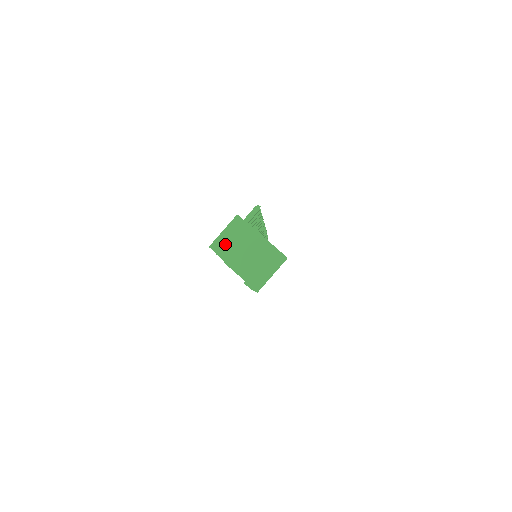
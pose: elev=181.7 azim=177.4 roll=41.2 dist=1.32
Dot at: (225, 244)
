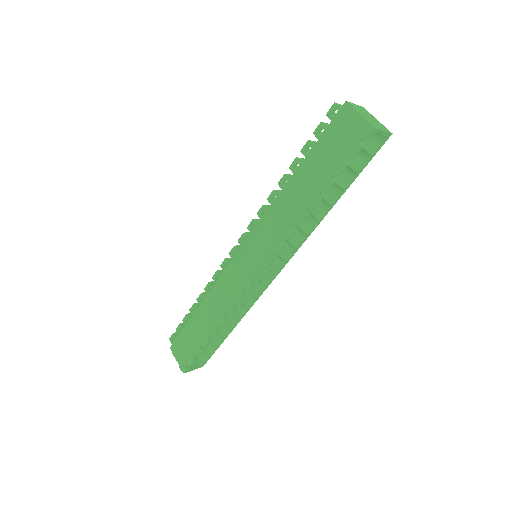
Dot at: (351, 103)
